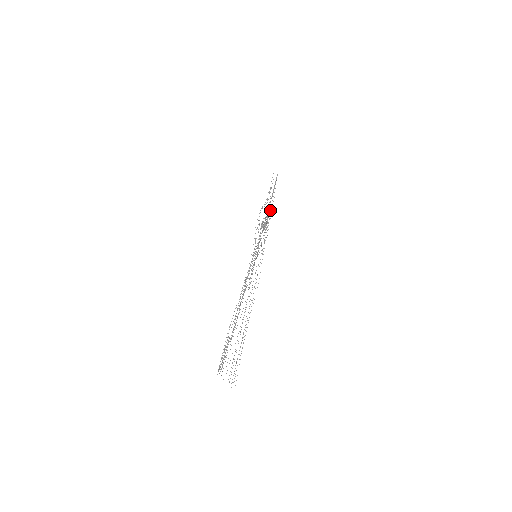
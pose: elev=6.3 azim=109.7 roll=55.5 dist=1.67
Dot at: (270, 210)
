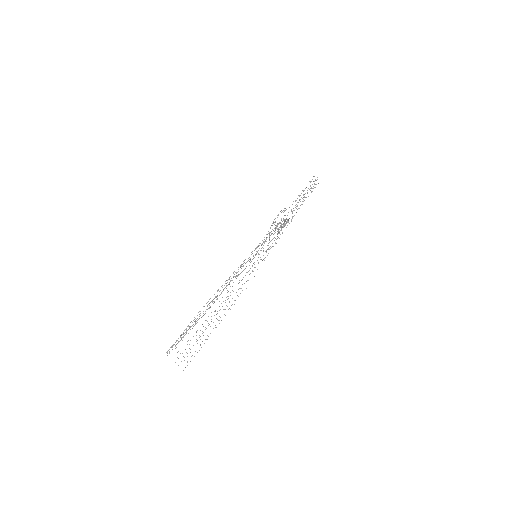
Dot at: (292, 213)
